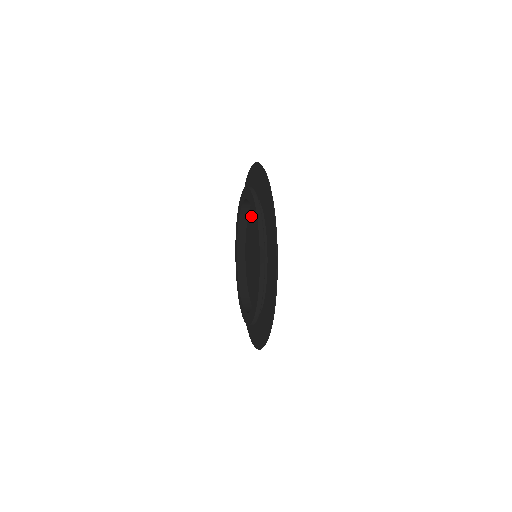
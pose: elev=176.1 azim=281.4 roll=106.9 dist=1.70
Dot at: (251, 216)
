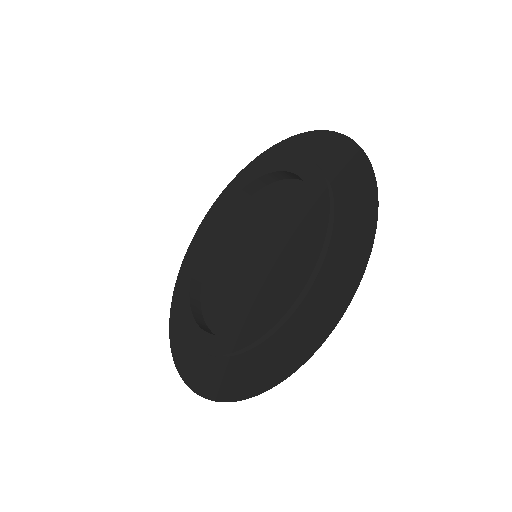
Dot at: (260, 201)
